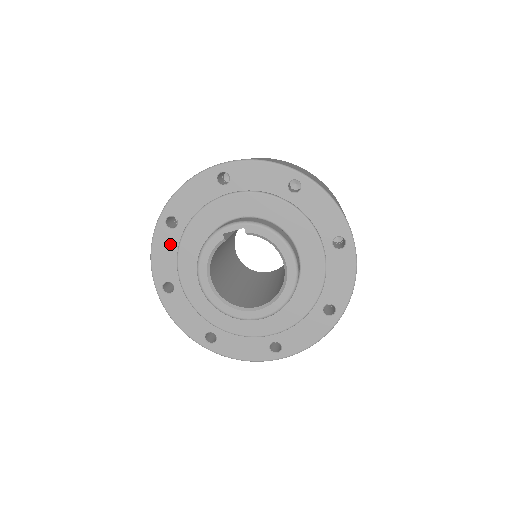
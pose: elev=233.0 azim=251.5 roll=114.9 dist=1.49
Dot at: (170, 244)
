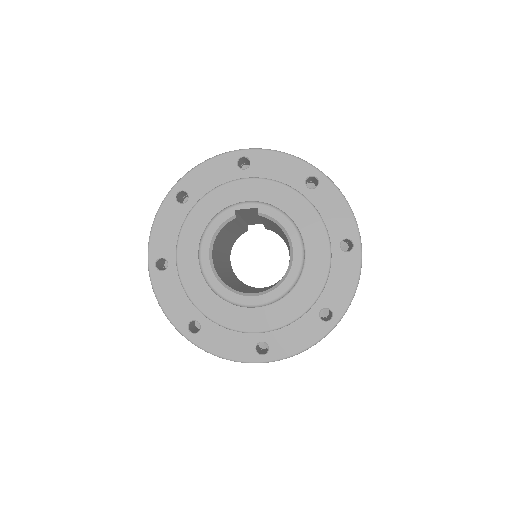
Dot at: (175, 219)
